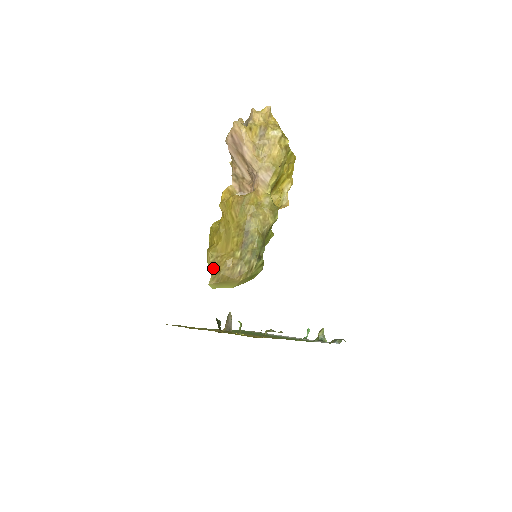
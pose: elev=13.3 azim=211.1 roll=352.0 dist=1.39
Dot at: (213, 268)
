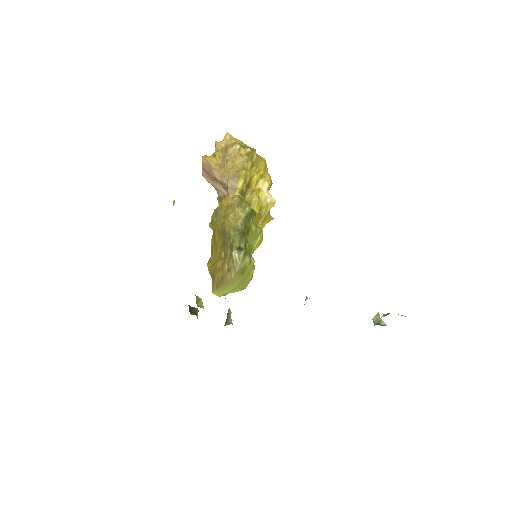
Dot at: (212, 277)
